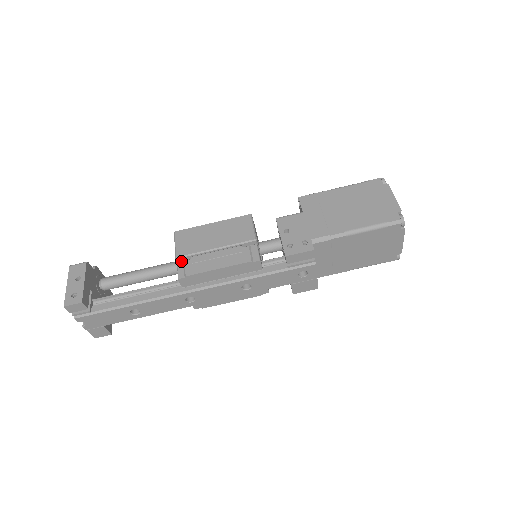
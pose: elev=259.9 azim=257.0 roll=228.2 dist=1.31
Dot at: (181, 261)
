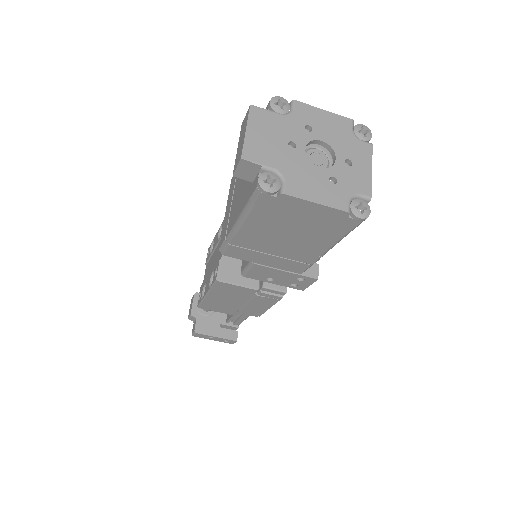
Dot at: (238, 312)
